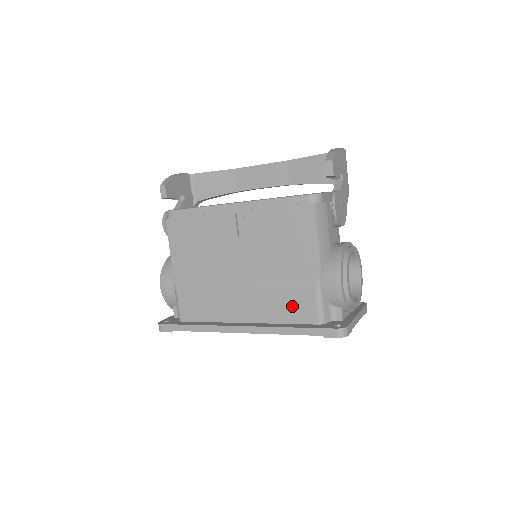
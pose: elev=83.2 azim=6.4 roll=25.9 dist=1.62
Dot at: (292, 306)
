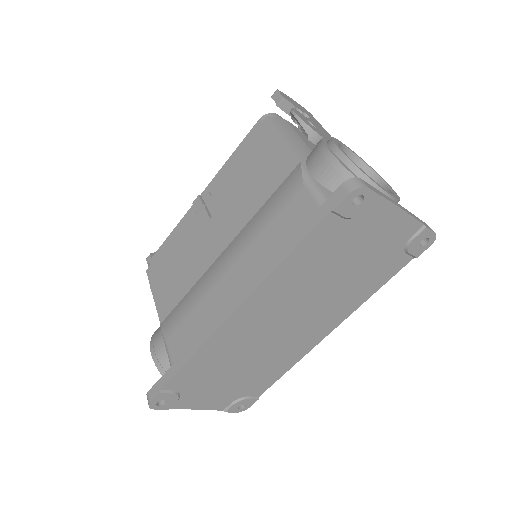
Dot at: (287, 228)
